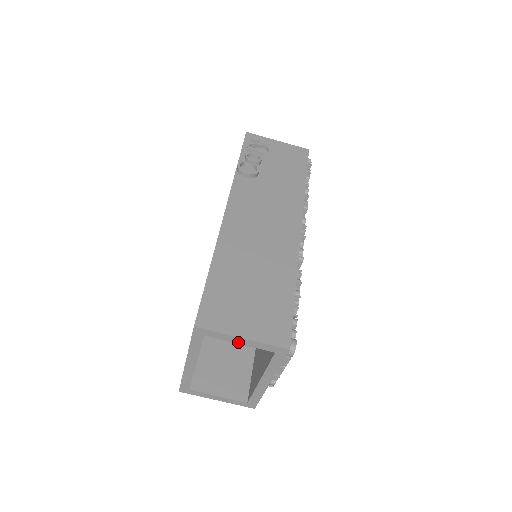
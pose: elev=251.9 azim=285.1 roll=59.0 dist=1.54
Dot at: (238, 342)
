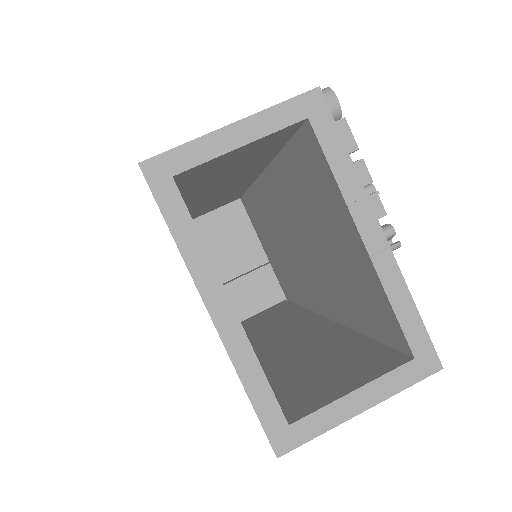
Dot at: (234, 144)
